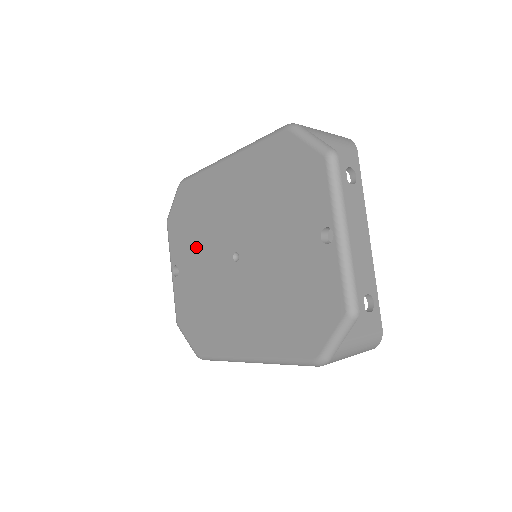
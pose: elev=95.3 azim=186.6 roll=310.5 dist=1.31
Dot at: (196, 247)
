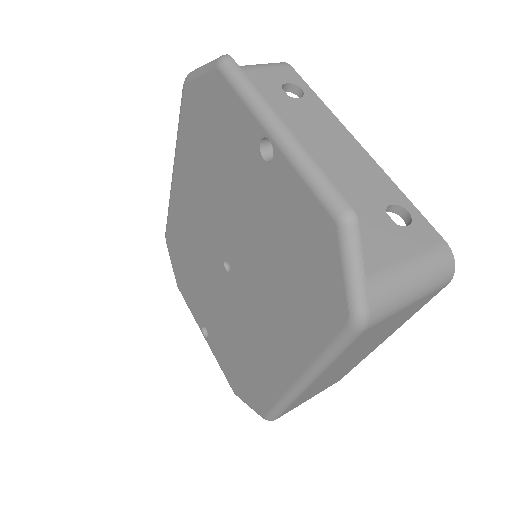
Dot at: (202, 290)
